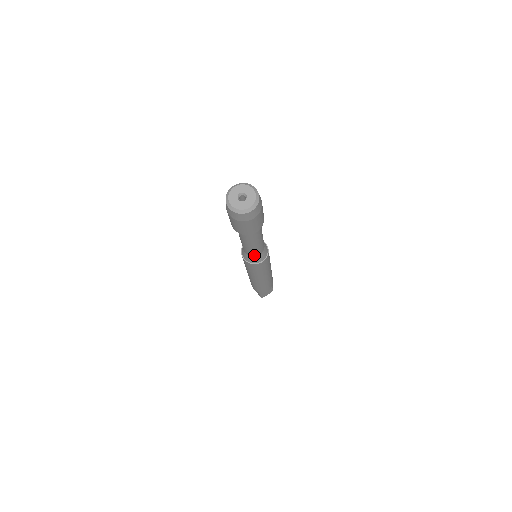
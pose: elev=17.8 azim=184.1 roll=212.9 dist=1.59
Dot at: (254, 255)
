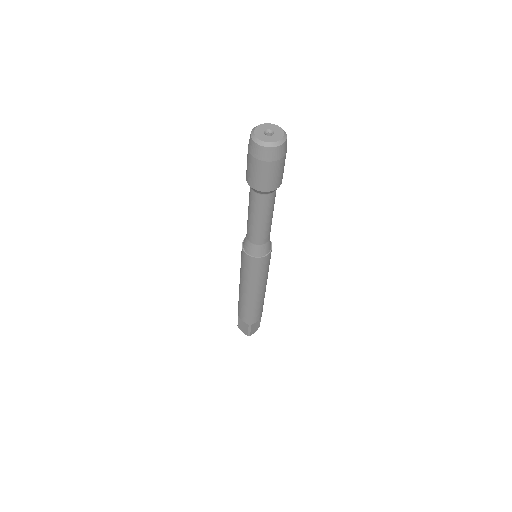
Dot at: (262, 242)
